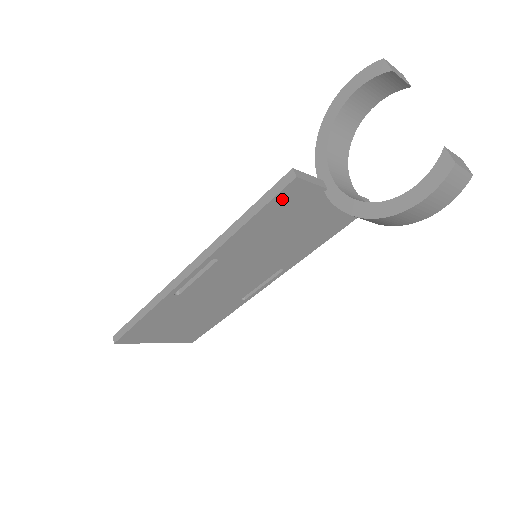
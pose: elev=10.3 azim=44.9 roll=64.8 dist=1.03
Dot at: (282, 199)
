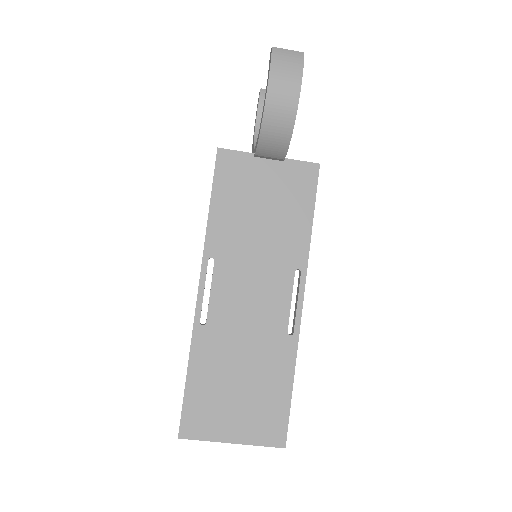
Dot at: (223, 172)
